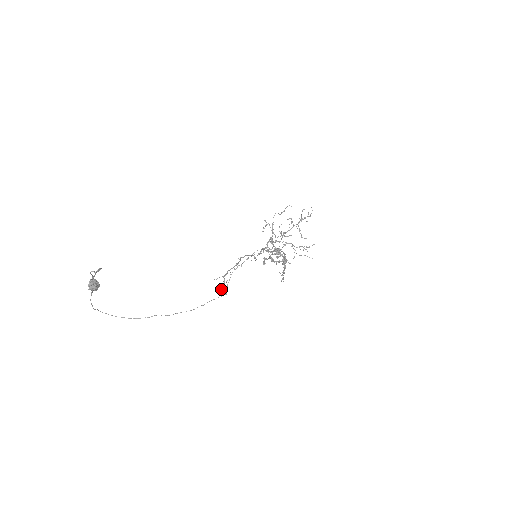
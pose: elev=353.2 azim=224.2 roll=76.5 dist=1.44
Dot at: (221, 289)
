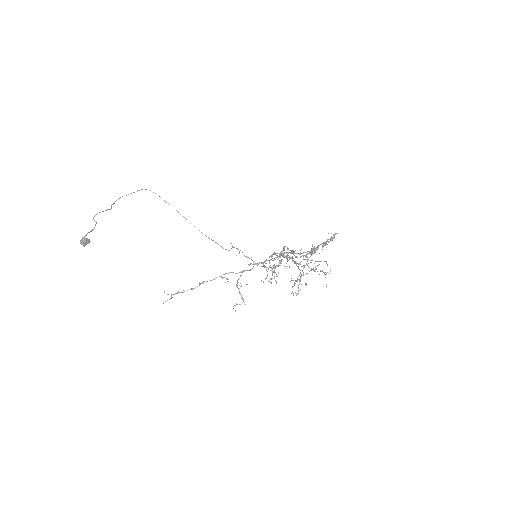
Dot at: occluded
